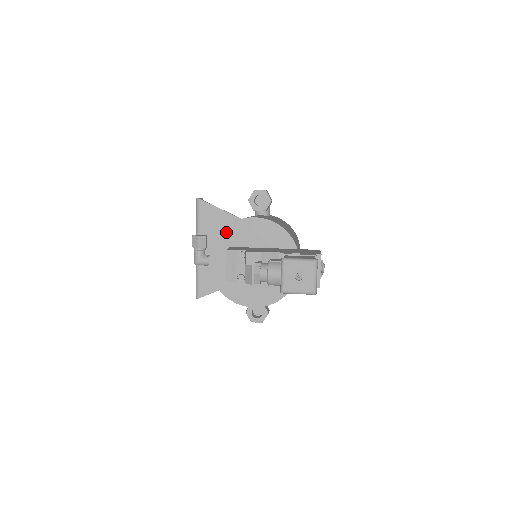
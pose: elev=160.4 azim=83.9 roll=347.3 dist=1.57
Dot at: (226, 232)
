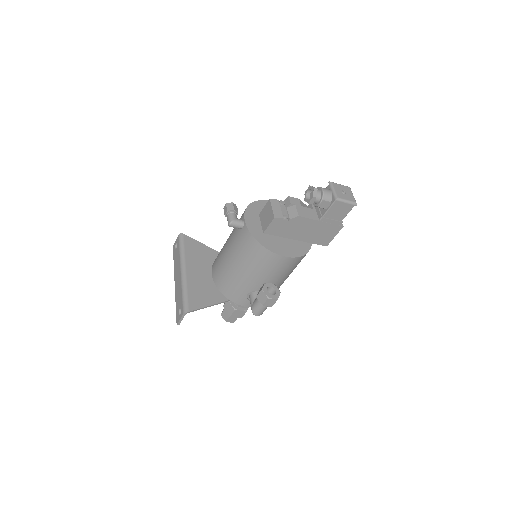
Dot at: (254, 205)
